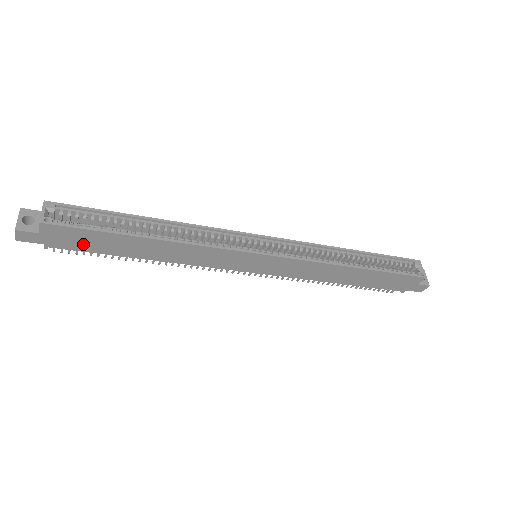
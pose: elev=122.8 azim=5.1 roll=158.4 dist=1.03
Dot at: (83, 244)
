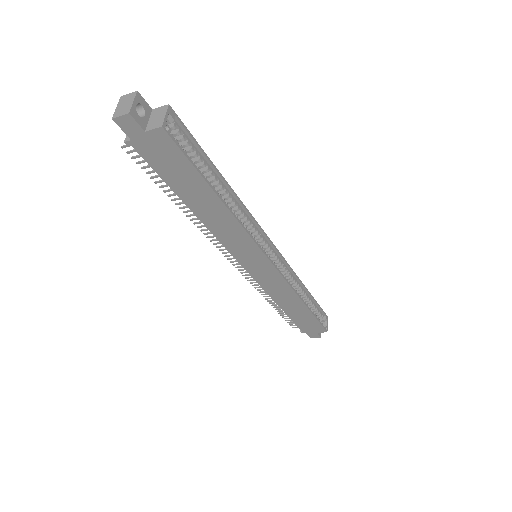
Dot at: (164, 165)
